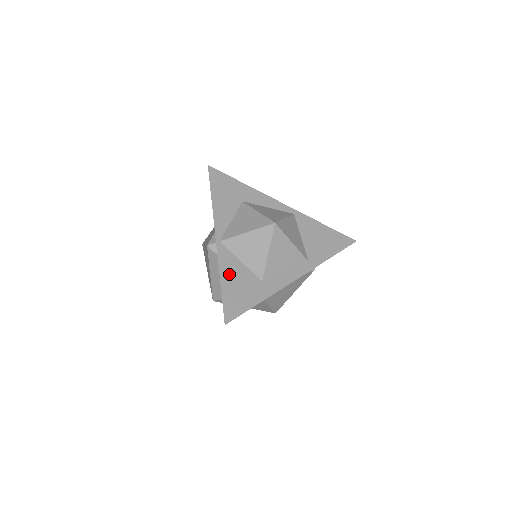
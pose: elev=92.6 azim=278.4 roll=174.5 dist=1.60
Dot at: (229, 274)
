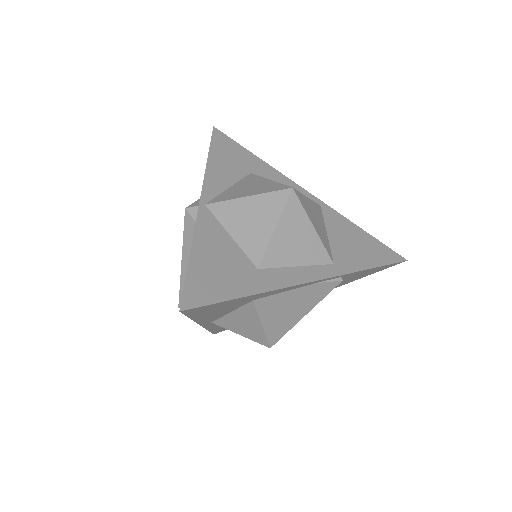
Dot at: (207, 246)
